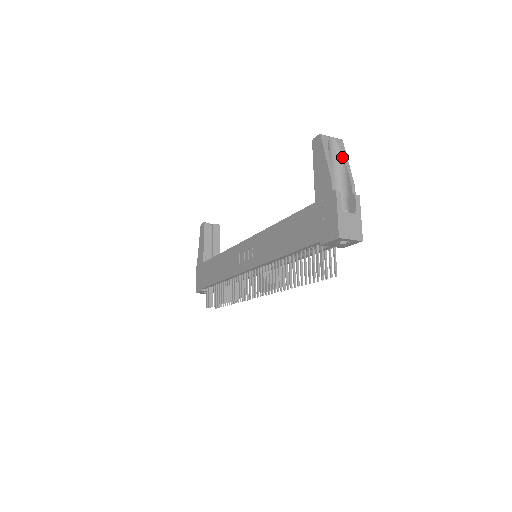
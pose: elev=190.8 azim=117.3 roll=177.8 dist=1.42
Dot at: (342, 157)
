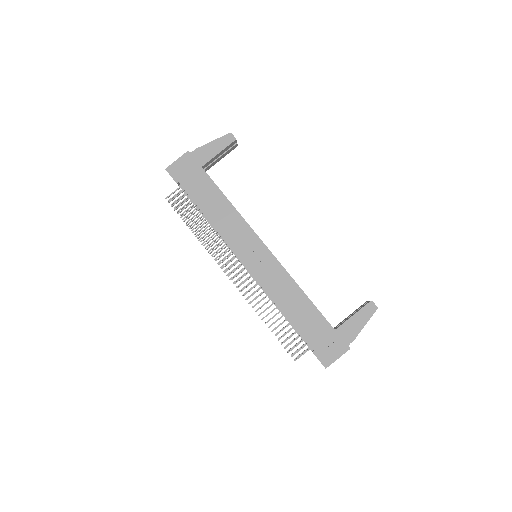
Dot at: occluded
